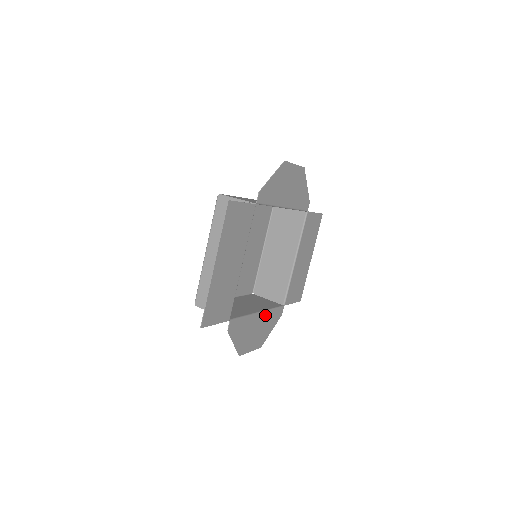
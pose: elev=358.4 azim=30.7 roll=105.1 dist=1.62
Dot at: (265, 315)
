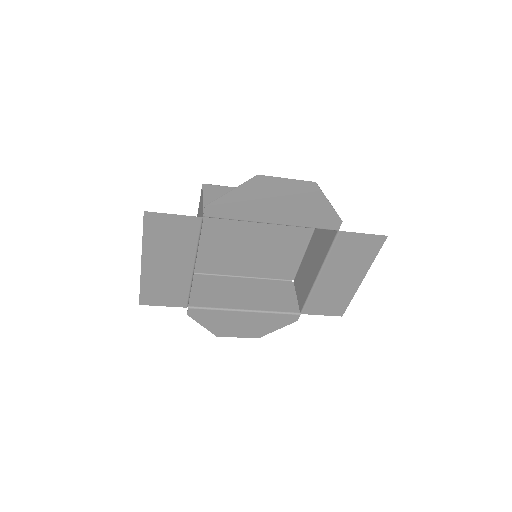
Dot at: (259, 315)
